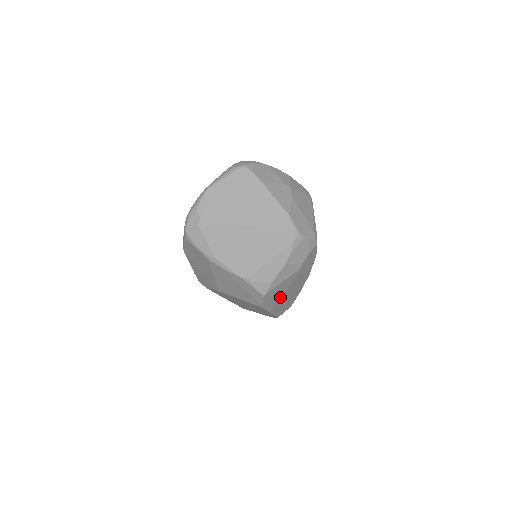
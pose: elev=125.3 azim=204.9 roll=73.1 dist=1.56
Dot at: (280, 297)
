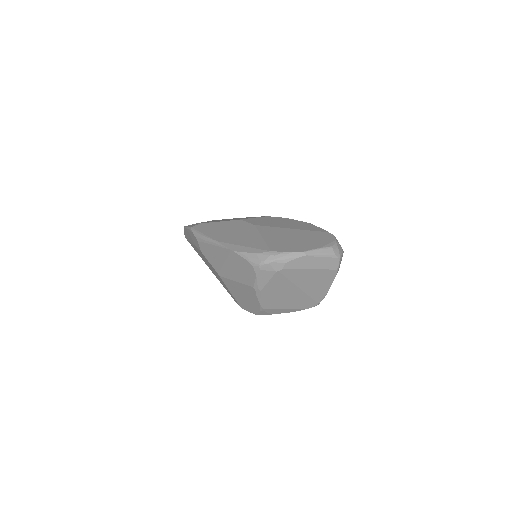
Dot at: occluded
